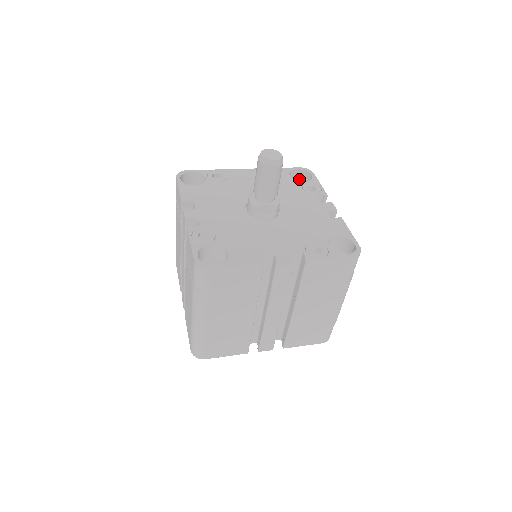
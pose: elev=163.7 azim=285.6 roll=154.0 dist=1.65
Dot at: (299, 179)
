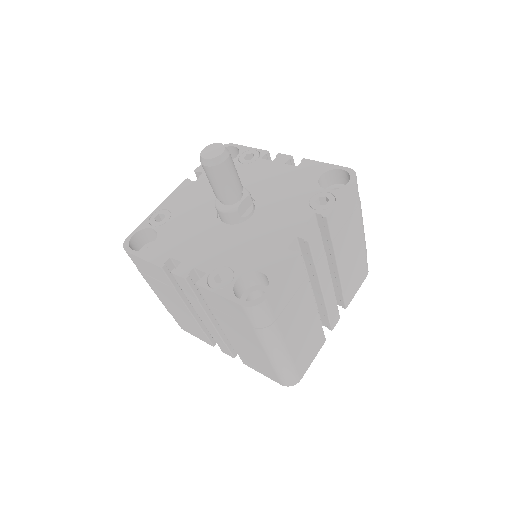
Dot at: occluded
